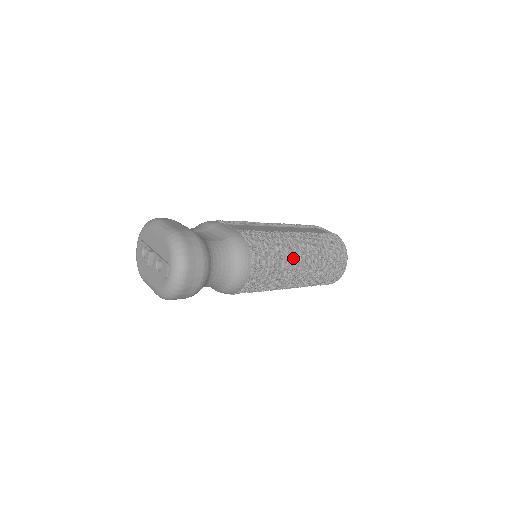
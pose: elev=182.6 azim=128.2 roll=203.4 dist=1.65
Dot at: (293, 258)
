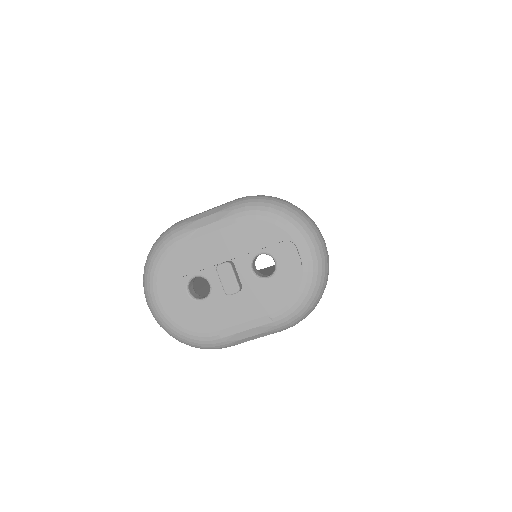
Dot at: occluded
